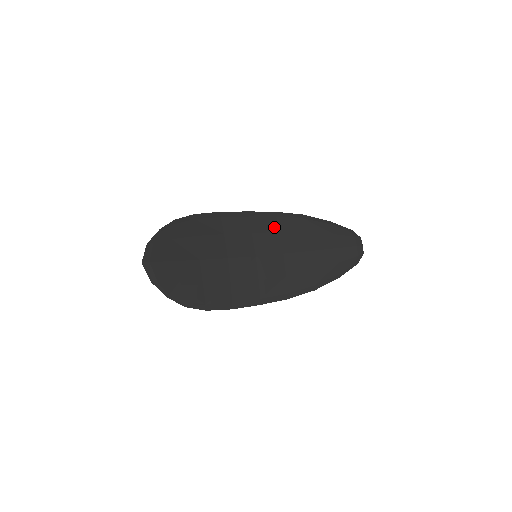
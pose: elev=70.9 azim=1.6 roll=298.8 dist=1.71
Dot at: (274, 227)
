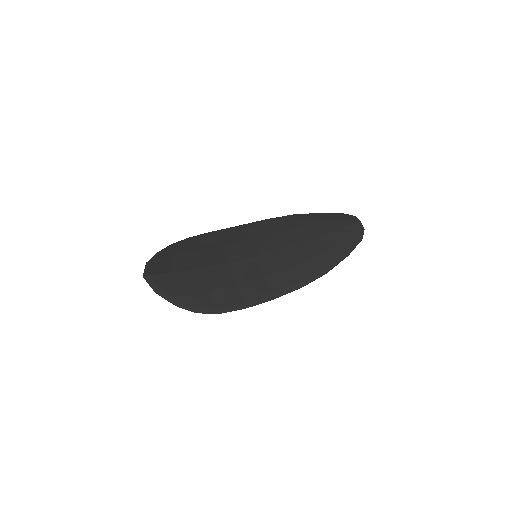
Dot at: (268, 230)
